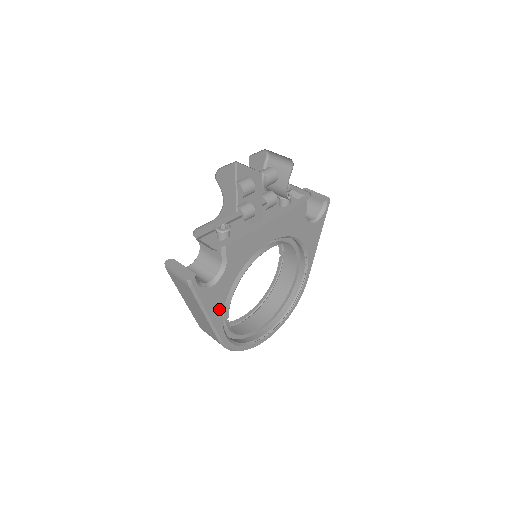
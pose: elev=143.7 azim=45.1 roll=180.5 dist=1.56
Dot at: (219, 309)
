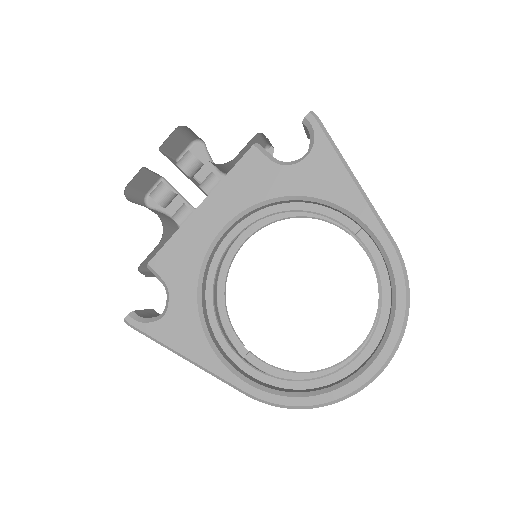
Dot at: (200, 345)
